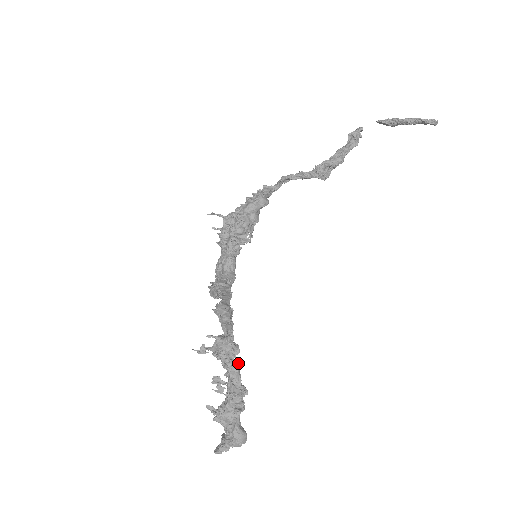
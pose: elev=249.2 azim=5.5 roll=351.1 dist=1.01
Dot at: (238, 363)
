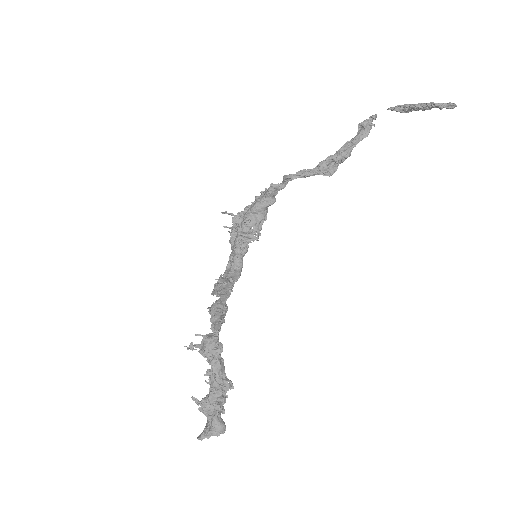
Dot at: (223, 360)
